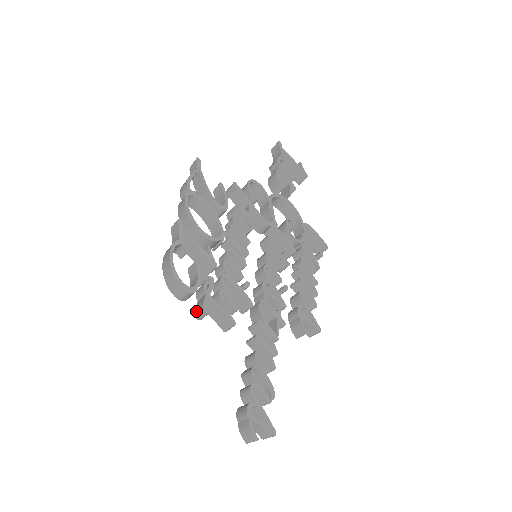
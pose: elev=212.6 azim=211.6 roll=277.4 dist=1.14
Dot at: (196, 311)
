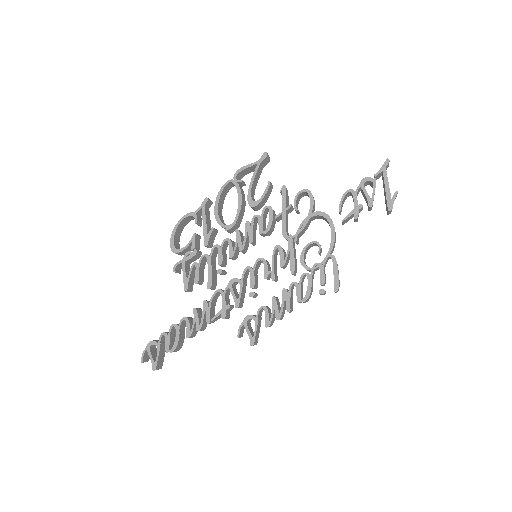
Dot at: (179, 266)
